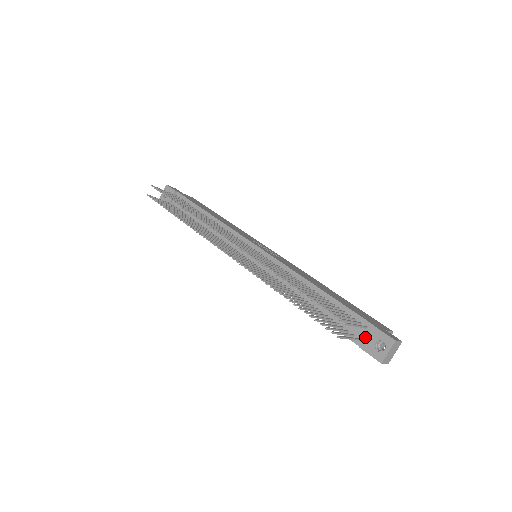
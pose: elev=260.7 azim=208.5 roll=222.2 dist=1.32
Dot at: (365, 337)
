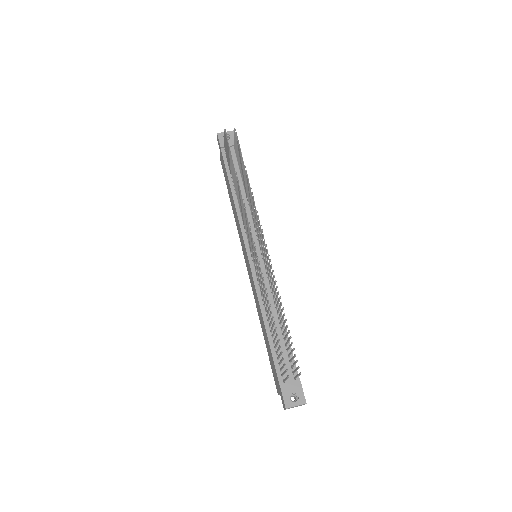
Dot at: (290, 384)
